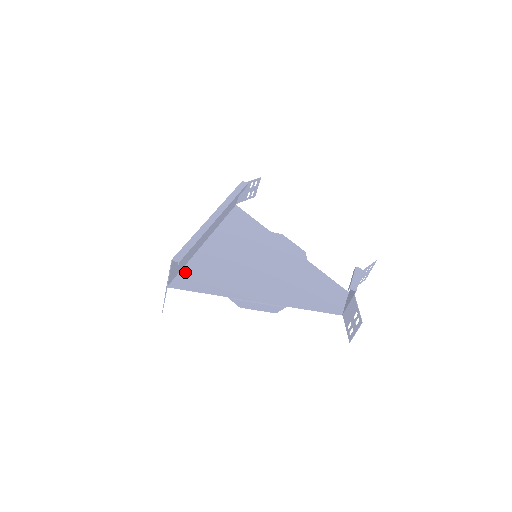
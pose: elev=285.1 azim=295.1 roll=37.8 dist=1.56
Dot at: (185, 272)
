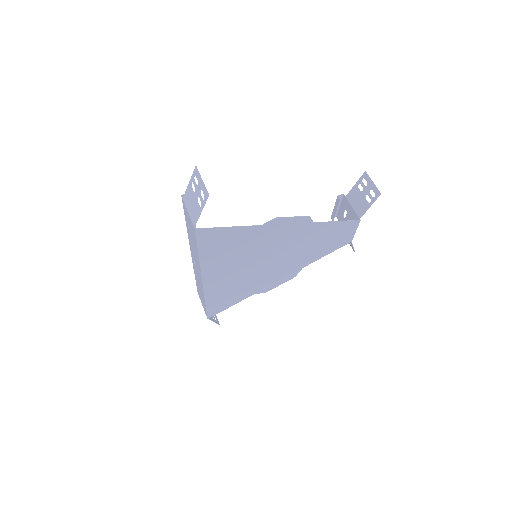
Dot at: (203, 246)
